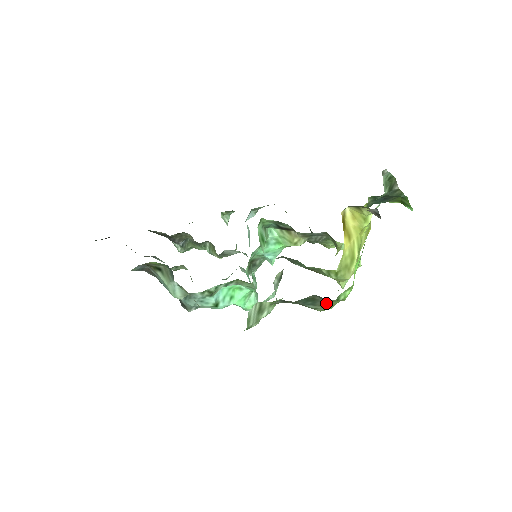
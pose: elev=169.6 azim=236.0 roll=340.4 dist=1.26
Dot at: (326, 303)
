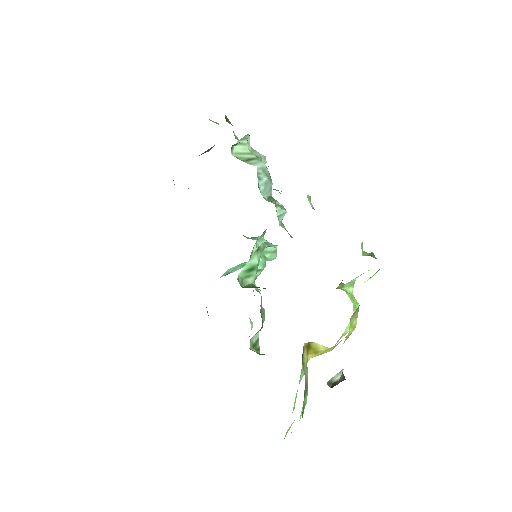
Dot at: occluded
